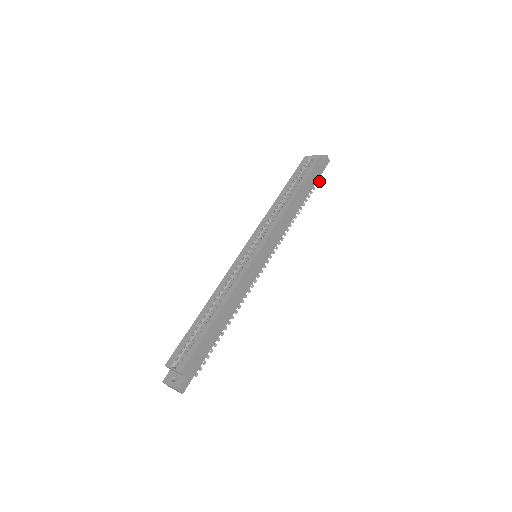
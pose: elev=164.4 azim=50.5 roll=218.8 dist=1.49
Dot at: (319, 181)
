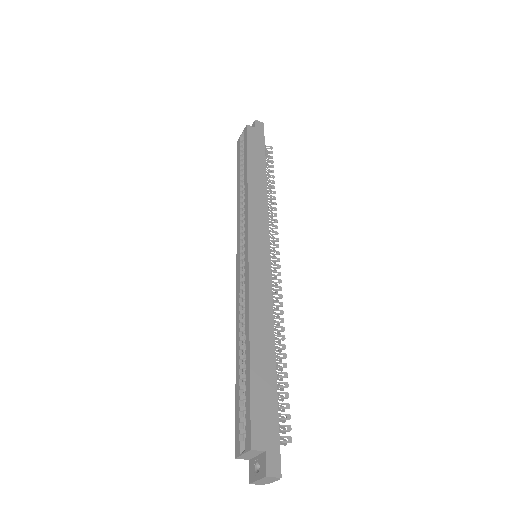
Dot at: (272, 148)
